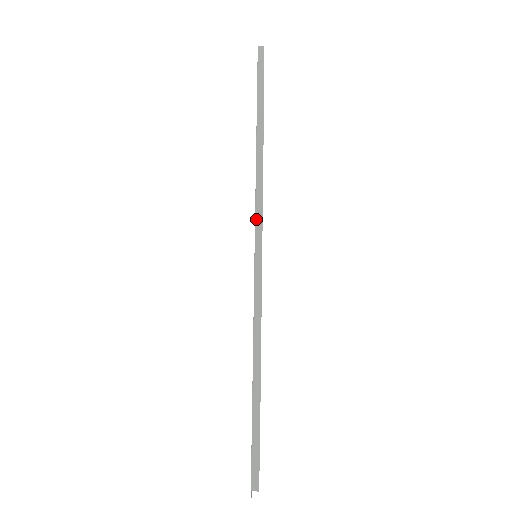
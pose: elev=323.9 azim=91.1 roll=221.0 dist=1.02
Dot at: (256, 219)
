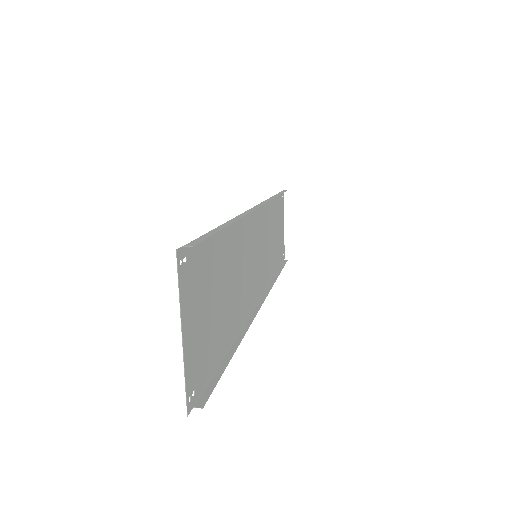
Dot at: (259, 204)
